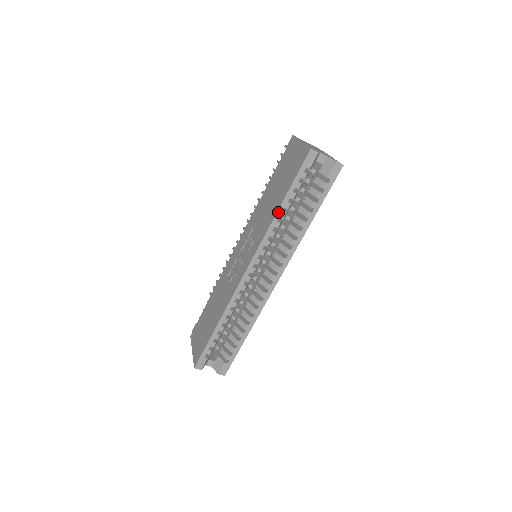
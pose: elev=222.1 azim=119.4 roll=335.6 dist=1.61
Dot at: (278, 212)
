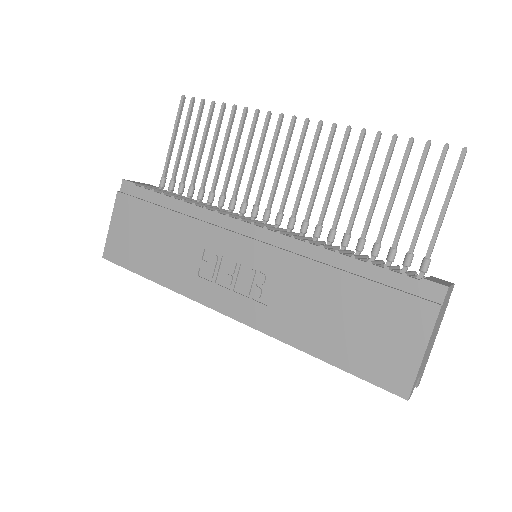
Dot at: (307, 352)
